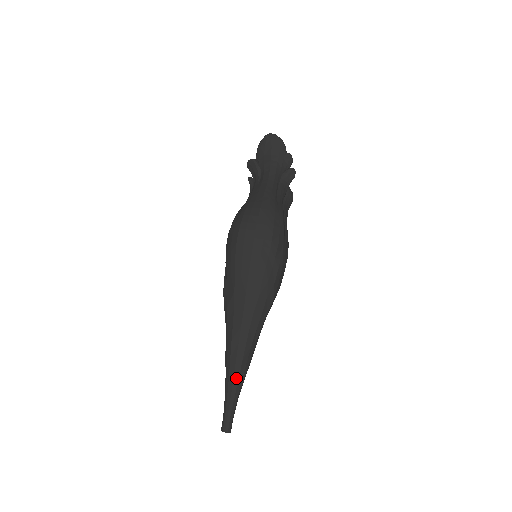
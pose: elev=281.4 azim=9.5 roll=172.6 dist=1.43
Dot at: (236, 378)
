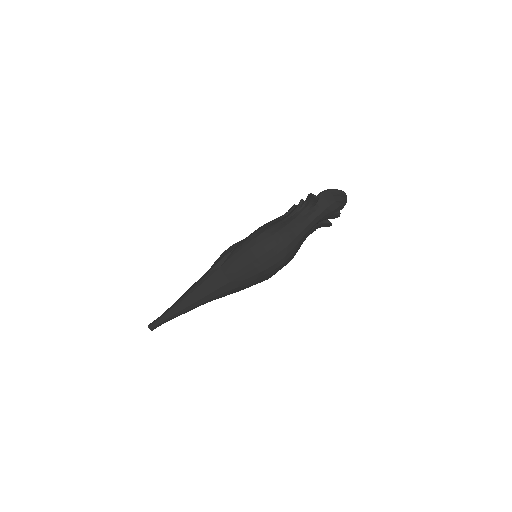
Dot at: (181, 312)
